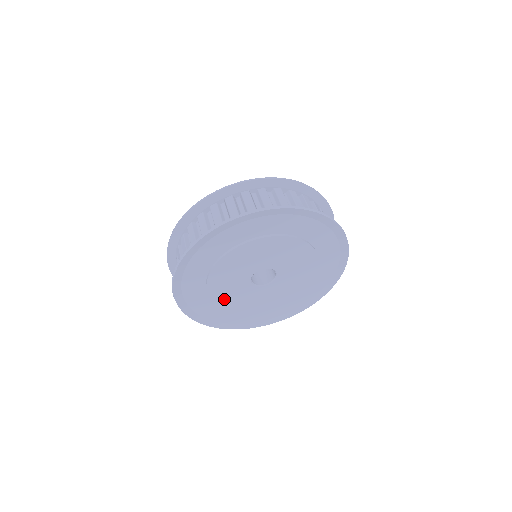
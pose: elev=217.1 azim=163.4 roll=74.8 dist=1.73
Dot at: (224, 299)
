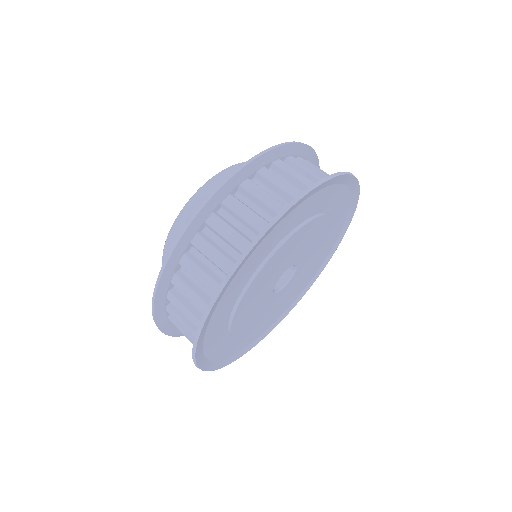
Dot at: (255, 326)
